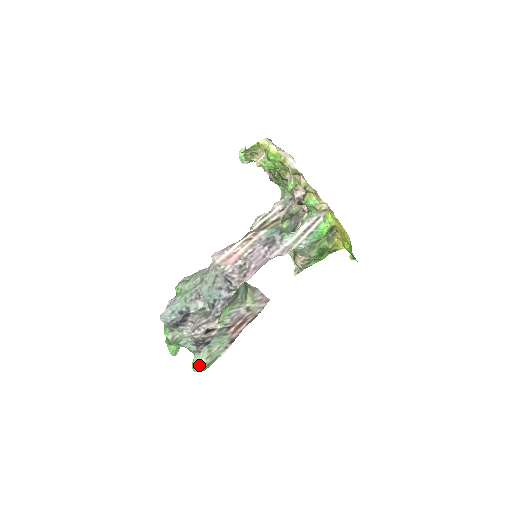
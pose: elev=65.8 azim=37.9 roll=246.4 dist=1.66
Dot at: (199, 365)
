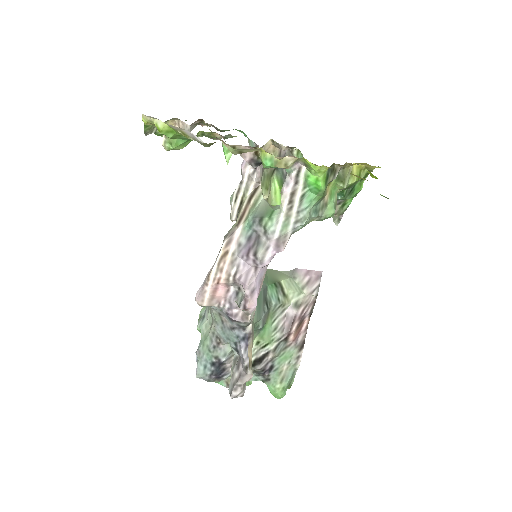
Dot at: (277, 392)
